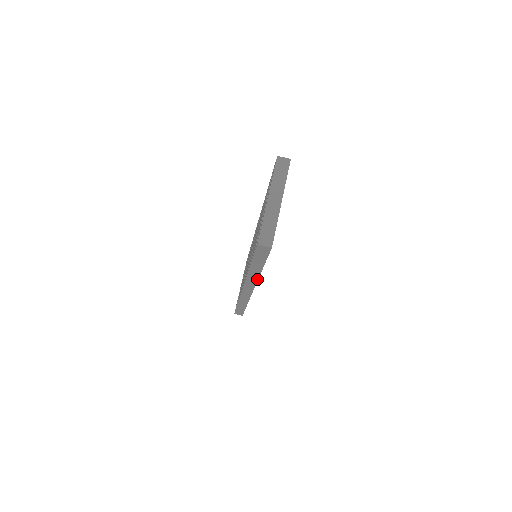
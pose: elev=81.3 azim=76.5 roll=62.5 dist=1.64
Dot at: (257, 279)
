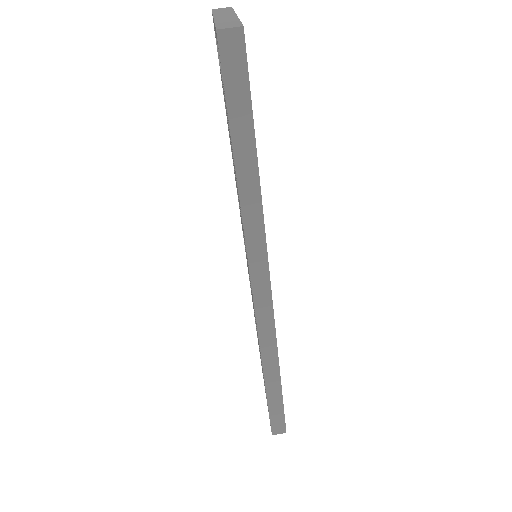
Dot at: (262, 222)
